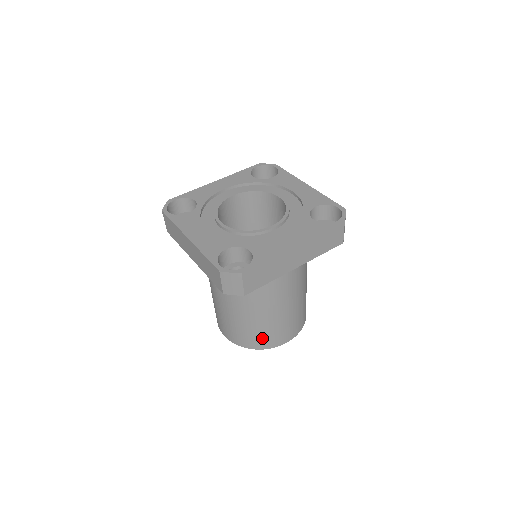
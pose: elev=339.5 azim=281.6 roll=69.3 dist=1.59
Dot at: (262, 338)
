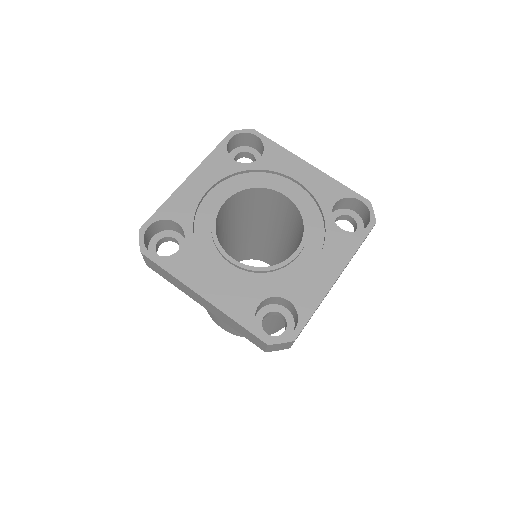
Dot at: (272, 330)
